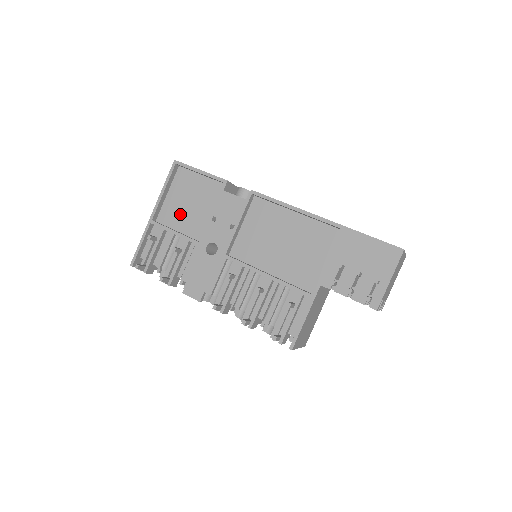
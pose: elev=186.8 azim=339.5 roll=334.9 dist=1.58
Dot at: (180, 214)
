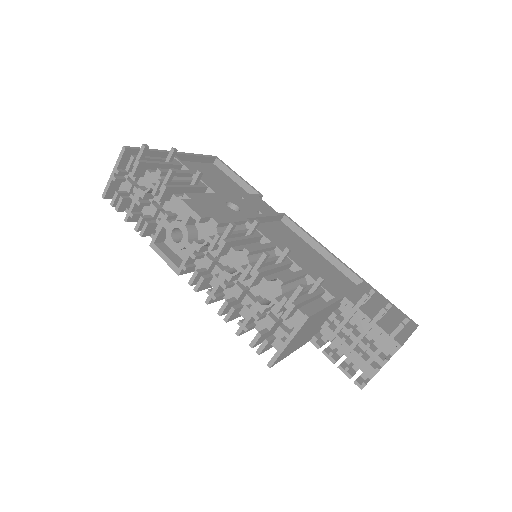
Dot at: occluded
